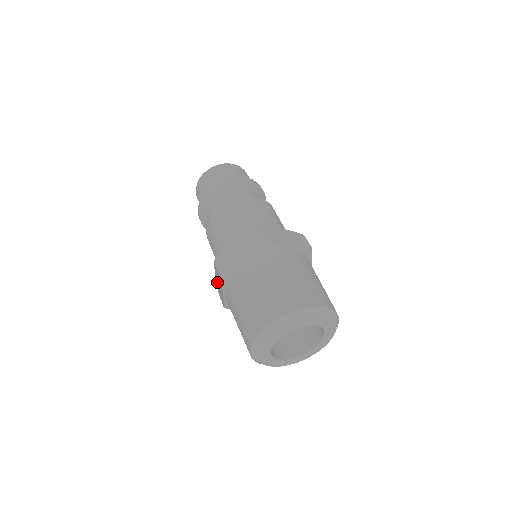
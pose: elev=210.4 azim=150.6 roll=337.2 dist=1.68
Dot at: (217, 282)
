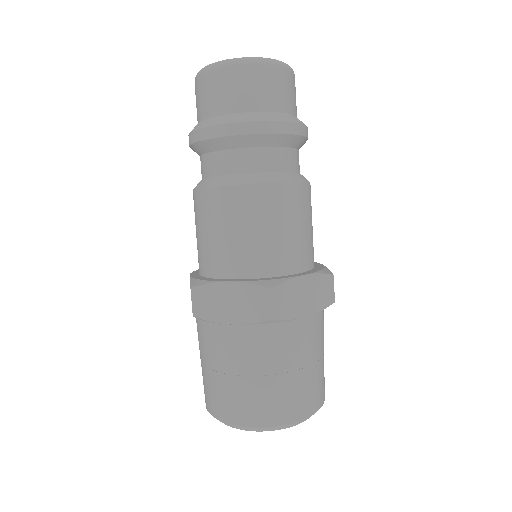
Dot at: occluded
